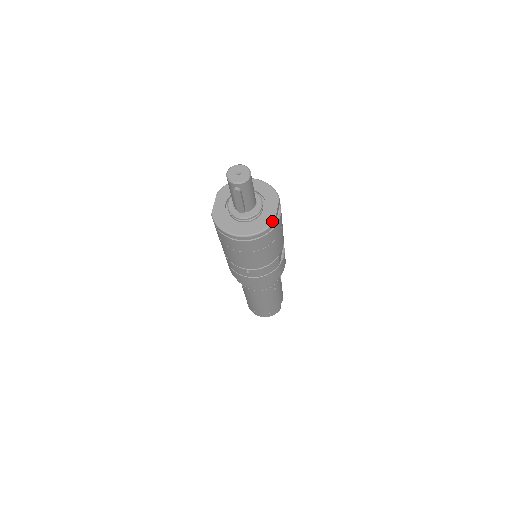
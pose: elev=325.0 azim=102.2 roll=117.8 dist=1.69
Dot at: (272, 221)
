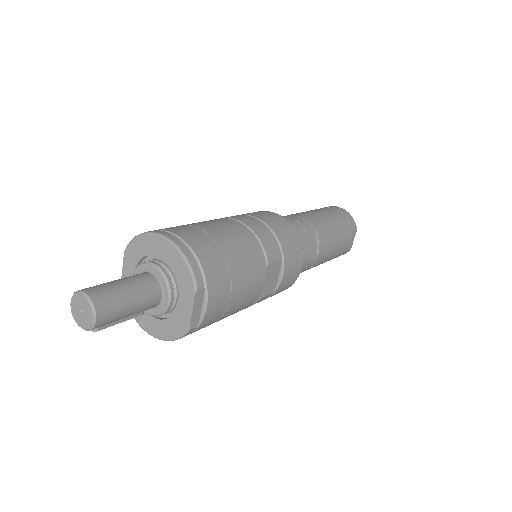
Dot at: (185, 329)
